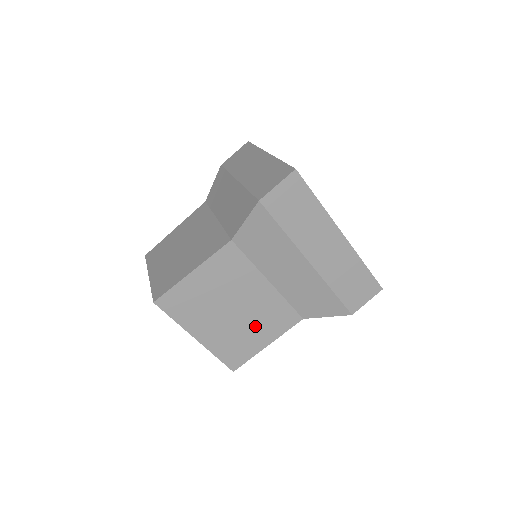
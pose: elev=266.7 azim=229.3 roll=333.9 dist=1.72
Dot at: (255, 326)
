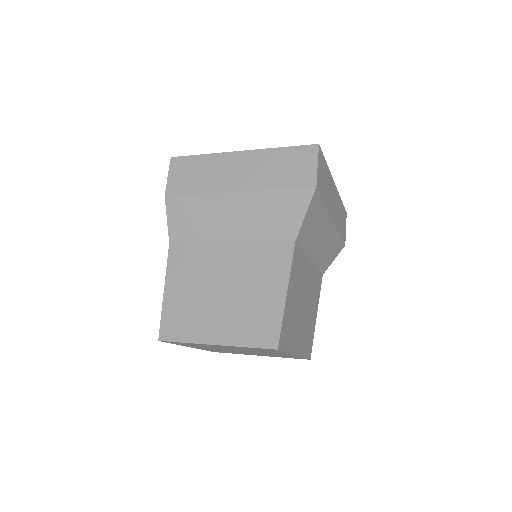
Dot at: (311, 307)
